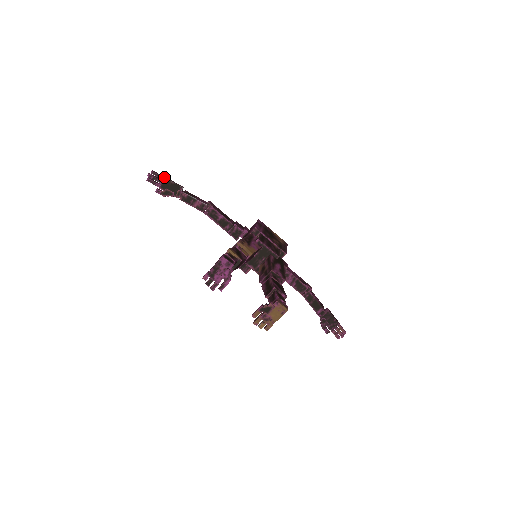
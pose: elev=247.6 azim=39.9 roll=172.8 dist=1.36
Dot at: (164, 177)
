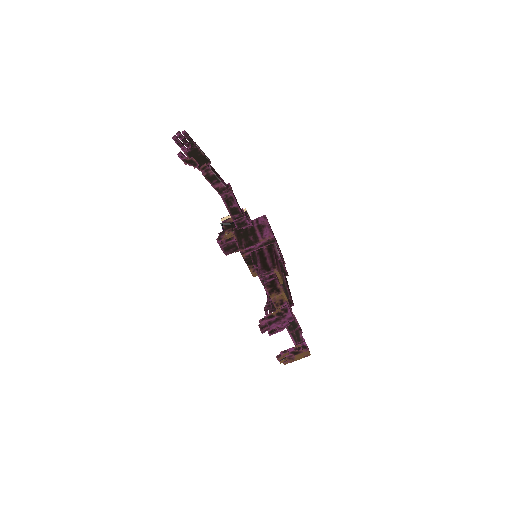
Dot at: (196, 144)
